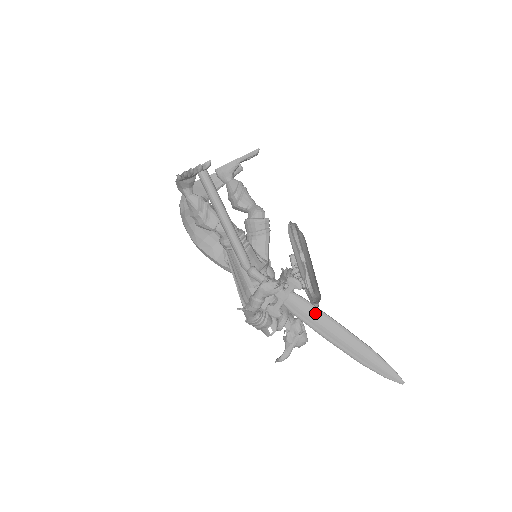
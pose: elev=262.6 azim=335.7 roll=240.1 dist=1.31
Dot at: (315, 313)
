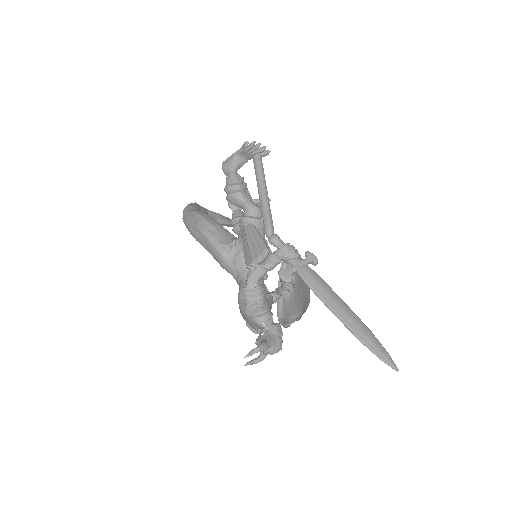
Dot at: (326, 286)
